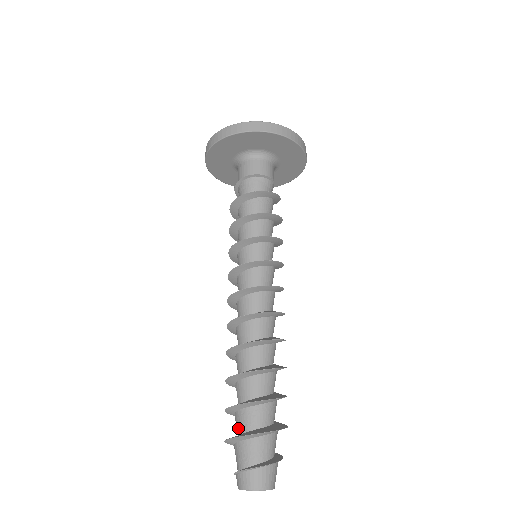
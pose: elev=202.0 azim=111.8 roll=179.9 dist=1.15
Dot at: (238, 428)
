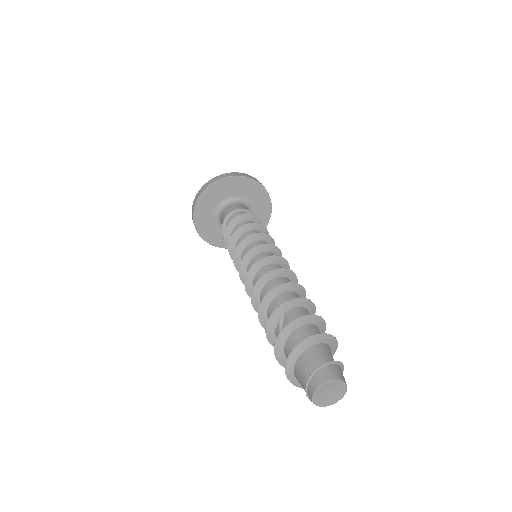
Dot at: occluded
